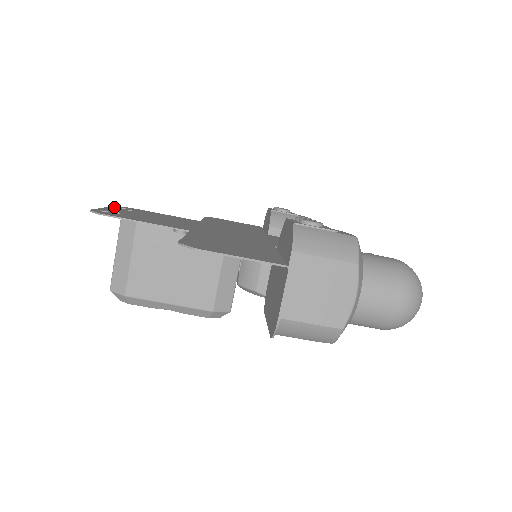
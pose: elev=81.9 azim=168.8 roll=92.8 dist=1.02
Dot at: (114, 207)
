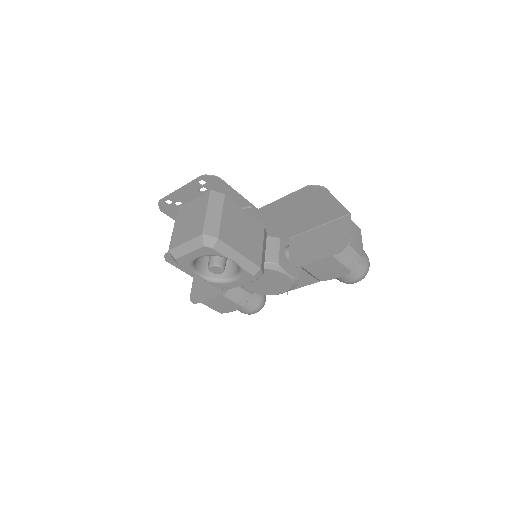
Dot at: (170, 196)
